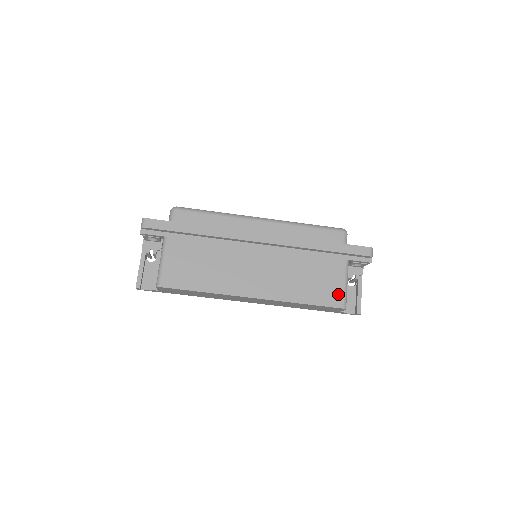
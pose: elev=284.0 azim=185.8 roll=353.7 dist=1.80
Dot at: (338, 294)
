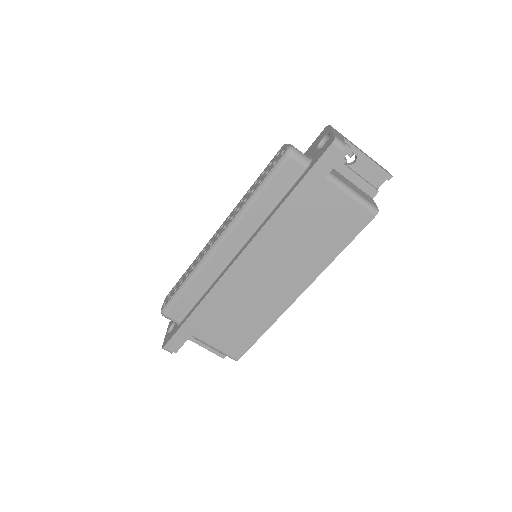
Dot at: (357, 212)
